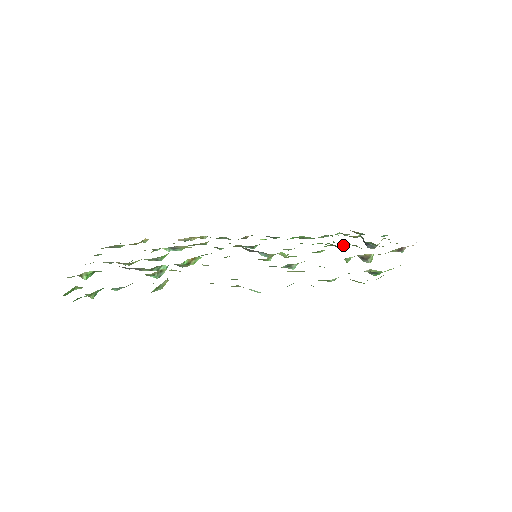
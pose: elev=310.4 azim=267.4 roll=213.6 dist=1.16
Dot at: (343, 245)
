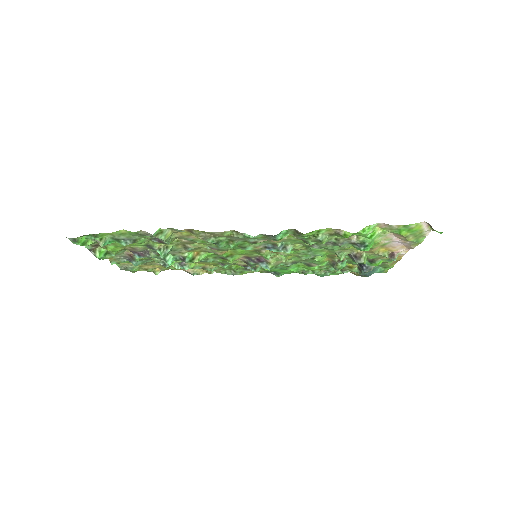
Dot at: (339, 259)
